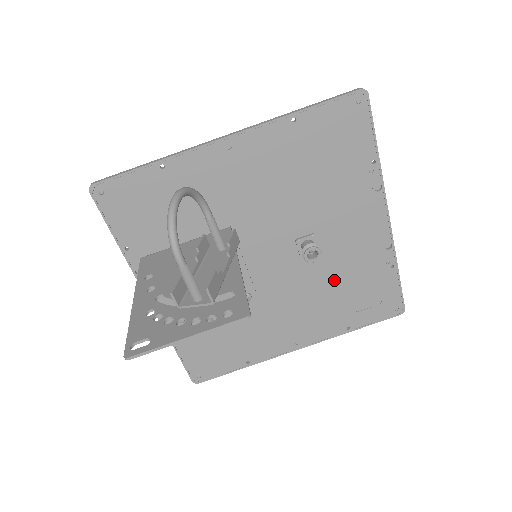
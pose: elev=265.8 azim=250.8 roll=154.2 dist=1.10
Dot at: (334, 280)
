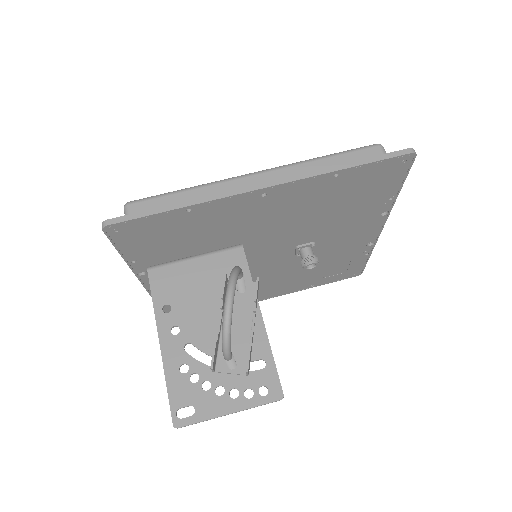
Dot at: occluded
